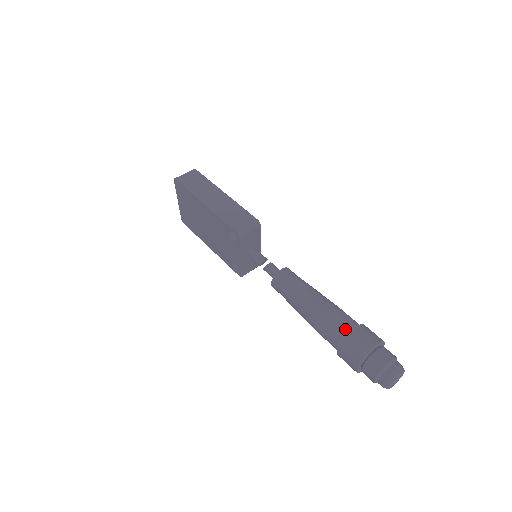
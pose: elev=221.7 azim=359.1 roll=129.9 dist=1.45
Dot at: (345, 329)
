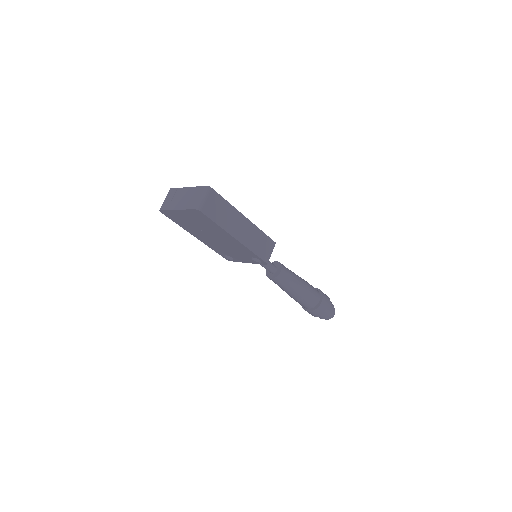
Dot at: (317, 302)
